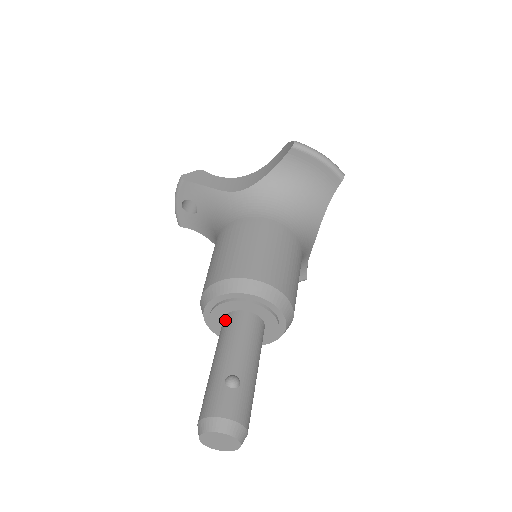
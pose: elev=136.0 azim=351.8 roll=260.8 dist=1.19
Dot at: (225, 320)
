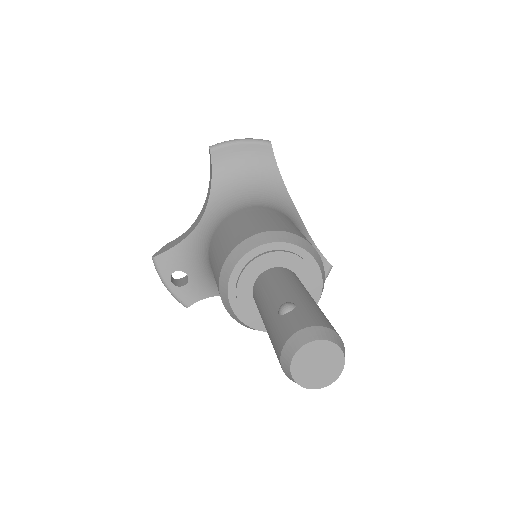
Dot at: (253, 295)
